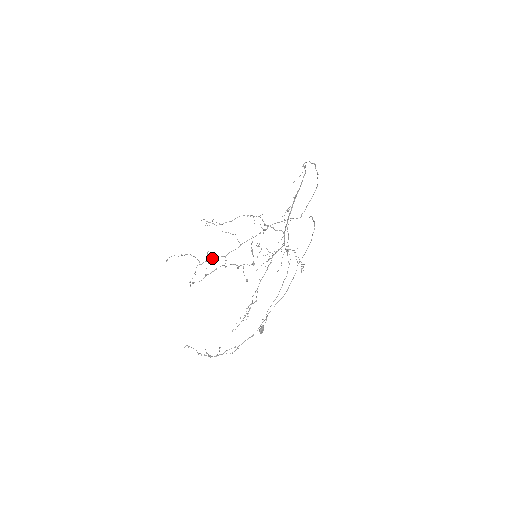
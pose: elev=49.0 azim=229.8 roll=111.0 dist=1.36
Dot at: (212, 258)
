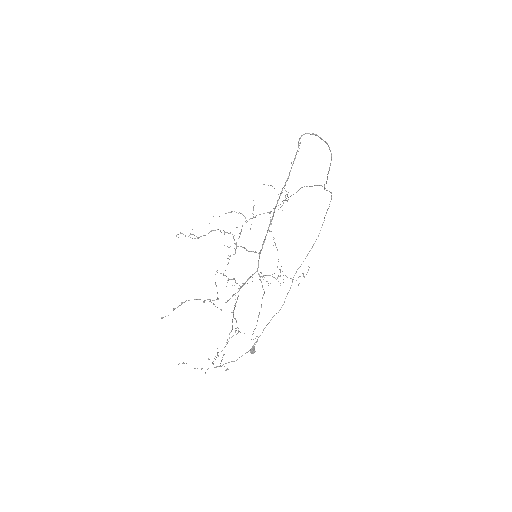
Dot at: occluded
